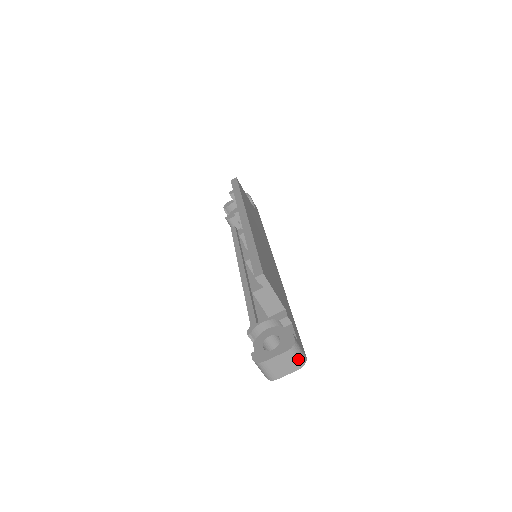
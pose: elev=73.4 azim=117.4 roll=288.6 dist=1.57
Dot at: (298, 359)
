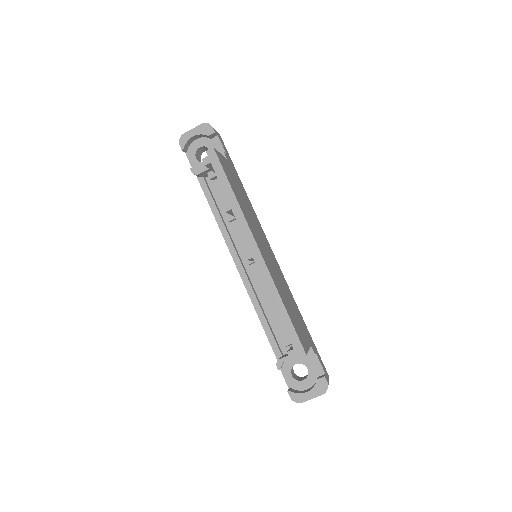
Dot at: occluded
